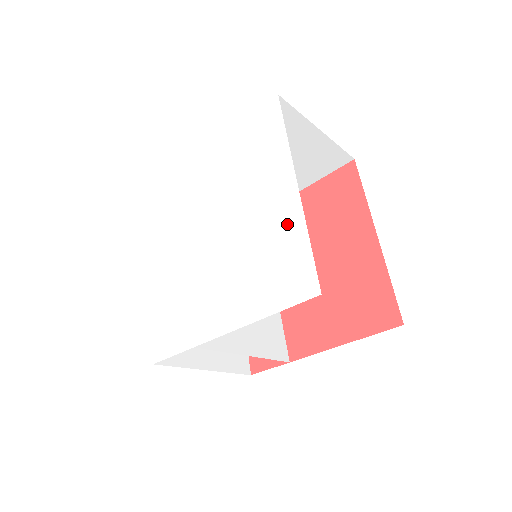
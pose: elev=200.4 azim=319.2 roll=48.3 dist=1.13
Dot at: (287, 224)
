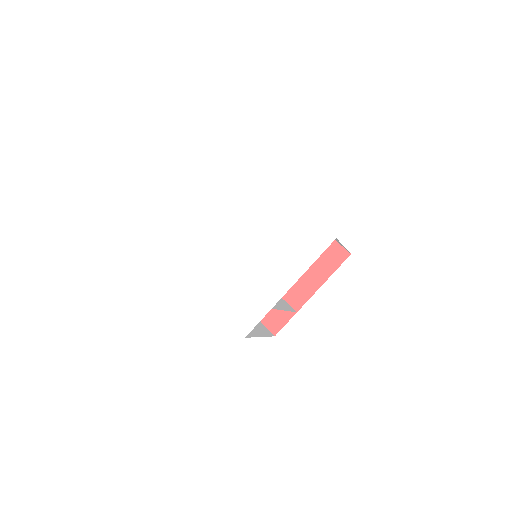
Dot at: (294, 217)
